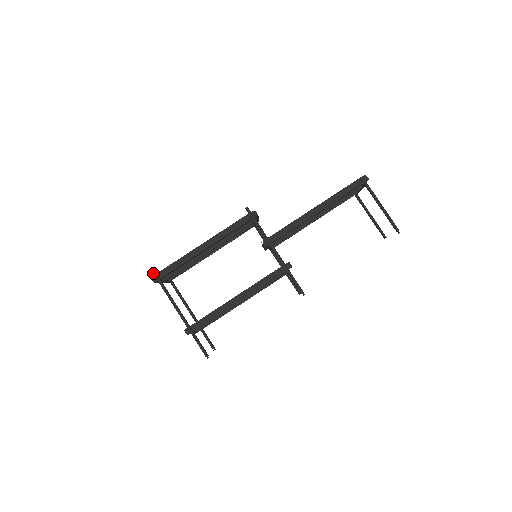
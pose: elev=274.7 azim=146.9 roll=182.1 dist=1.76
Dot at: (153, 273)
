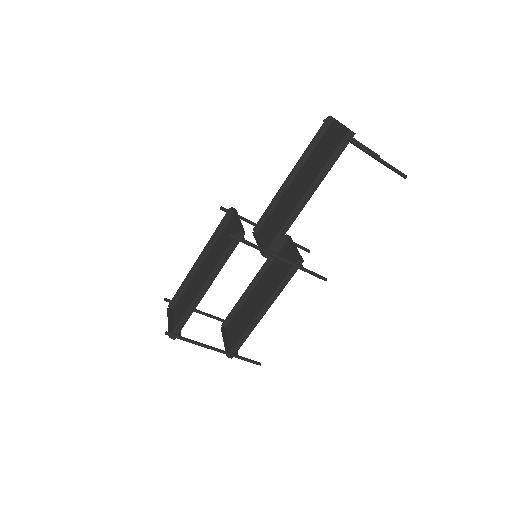
Dot at: occluded
